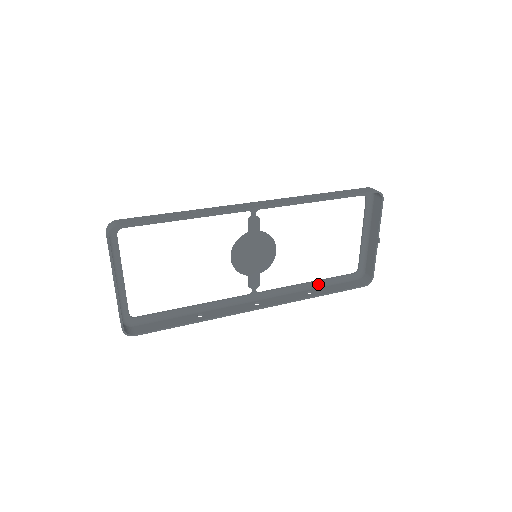
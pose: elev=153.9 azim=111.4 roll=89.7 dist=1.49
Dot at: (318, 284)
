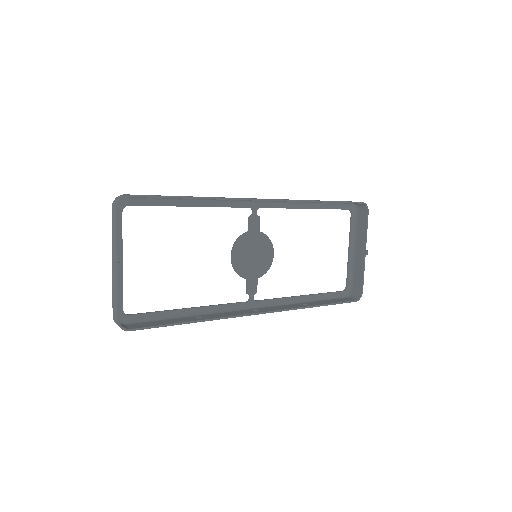
Dot at: (311, 298)
